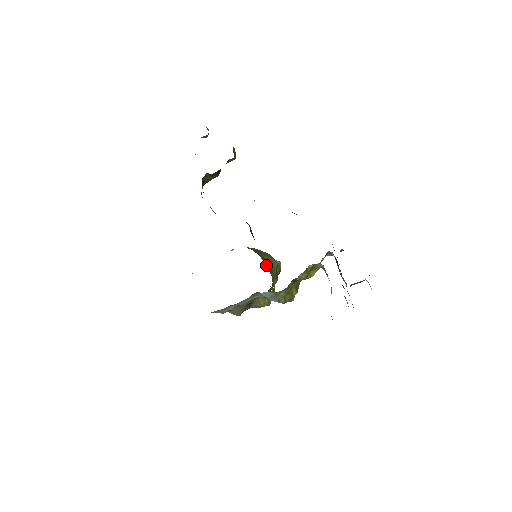
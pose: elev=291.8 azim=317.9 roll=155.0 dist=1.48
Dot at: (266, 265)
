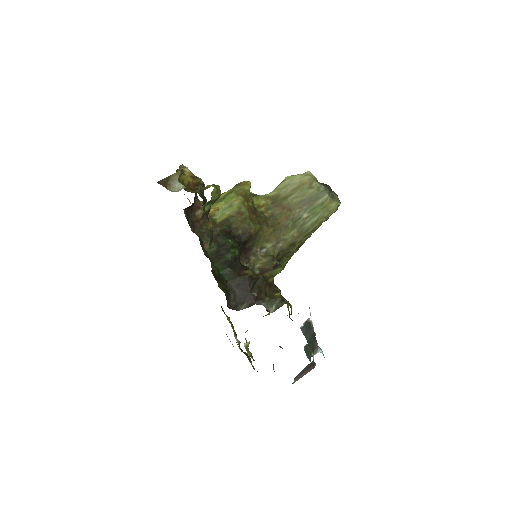
Dot at: (282, 245)
